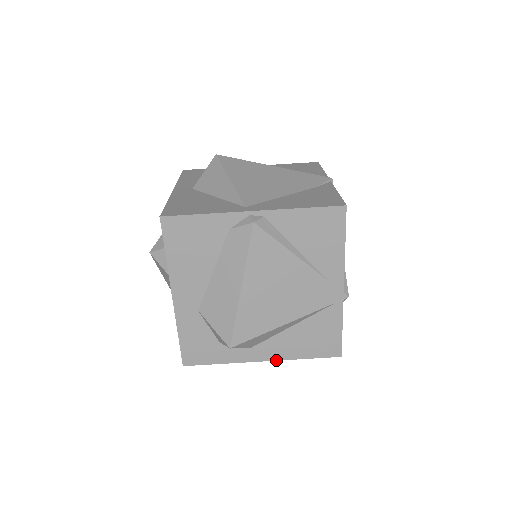
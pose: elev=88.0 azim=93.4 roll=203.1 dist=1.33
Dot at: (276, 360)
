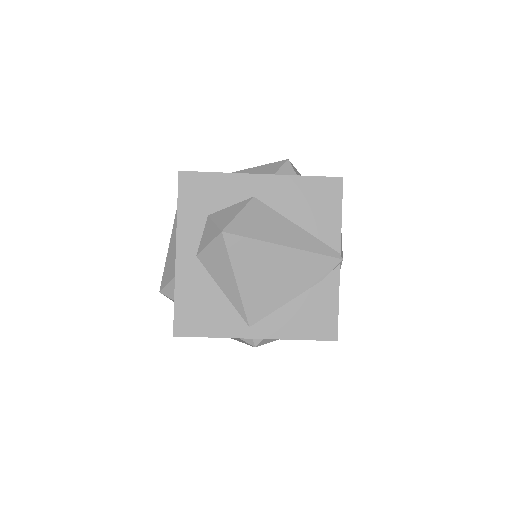
Dot at: occluded
